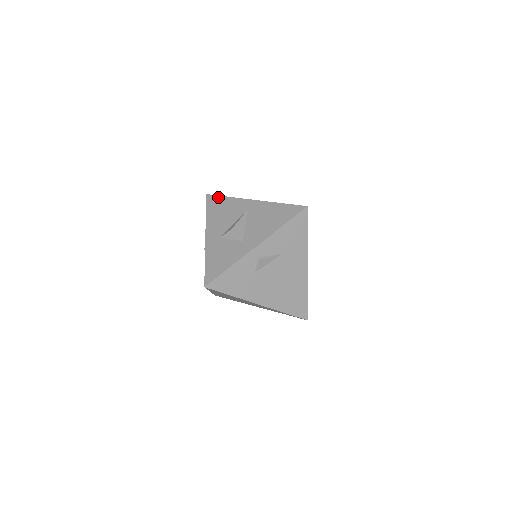
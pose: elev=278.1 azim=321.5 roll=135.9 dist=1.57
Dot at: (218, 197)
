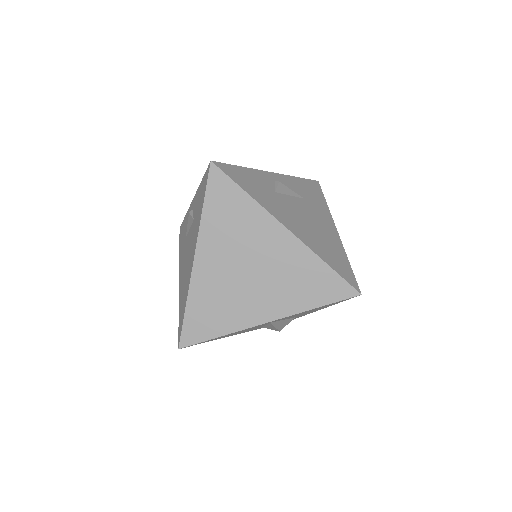
Dot at: occluded
